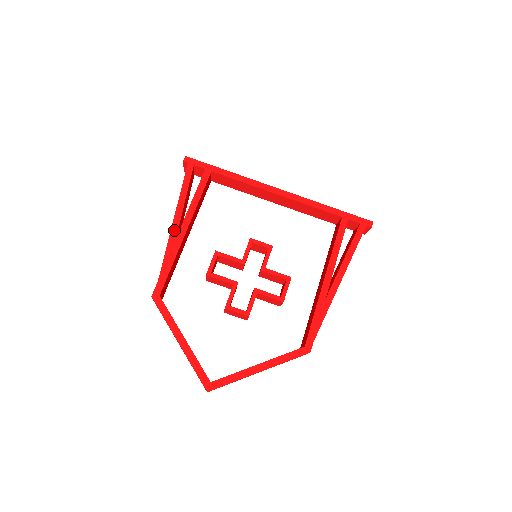
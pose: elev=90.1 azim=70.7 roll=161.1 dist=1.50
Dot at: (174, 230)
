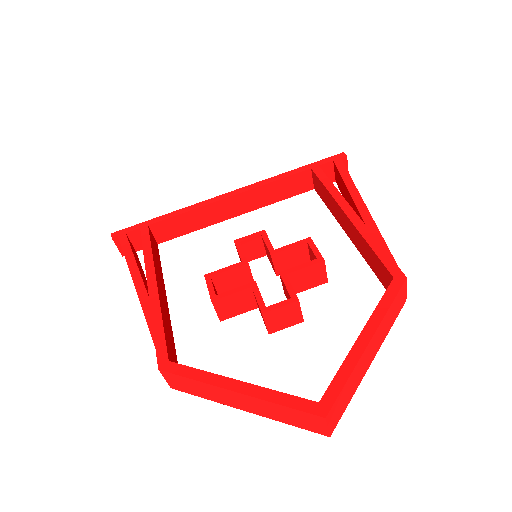
Dot at: (141, 292)
